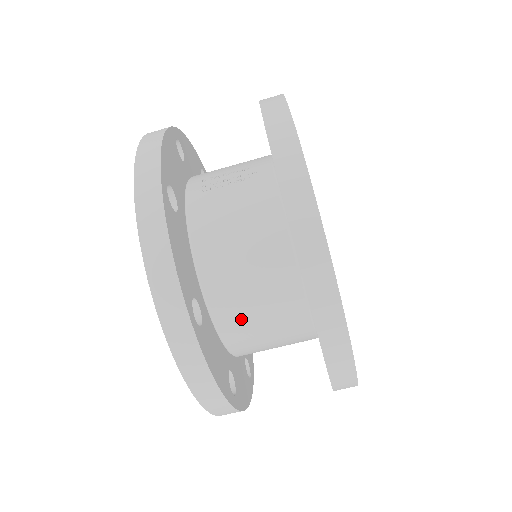
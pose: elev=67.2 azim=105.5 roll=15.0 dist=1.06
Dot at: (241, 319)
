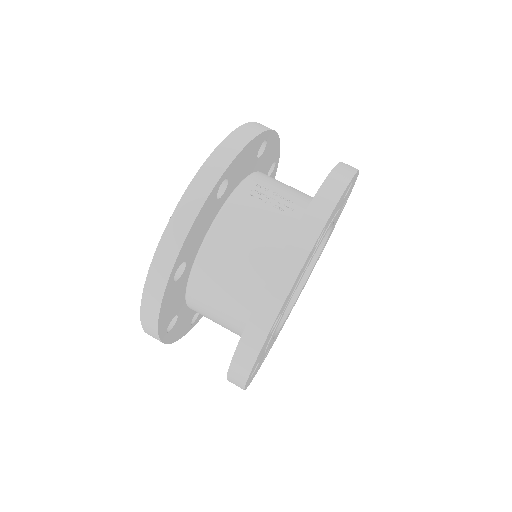
Dot at: (206, 294)
